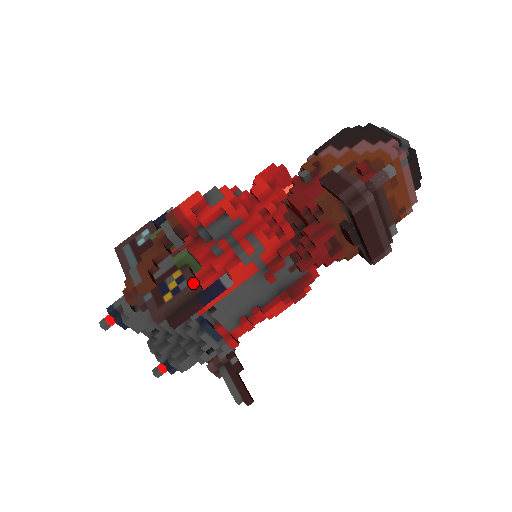
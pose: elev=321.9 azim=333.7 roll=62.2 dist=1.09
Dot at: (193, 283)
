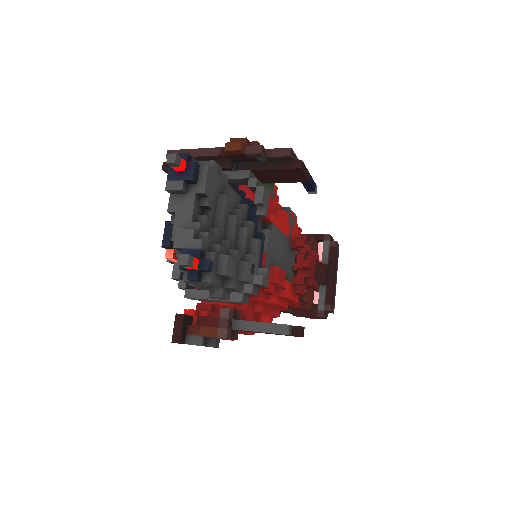
Dot at: occluded
